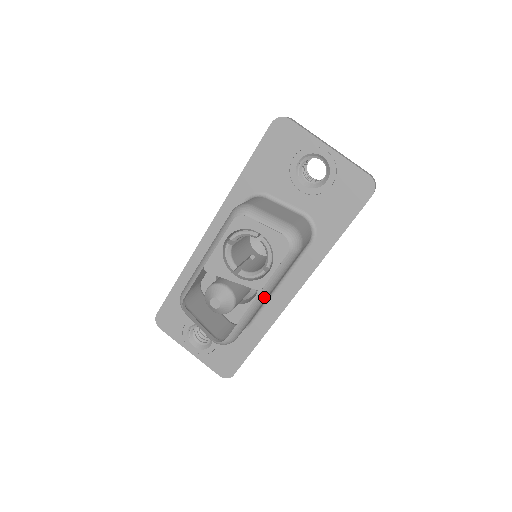
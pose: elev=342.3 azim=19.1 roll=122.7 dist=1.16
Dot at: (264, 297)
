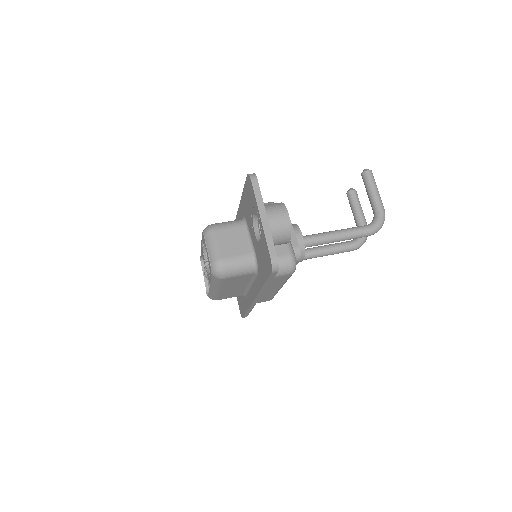
Dot at: (216, 289)
